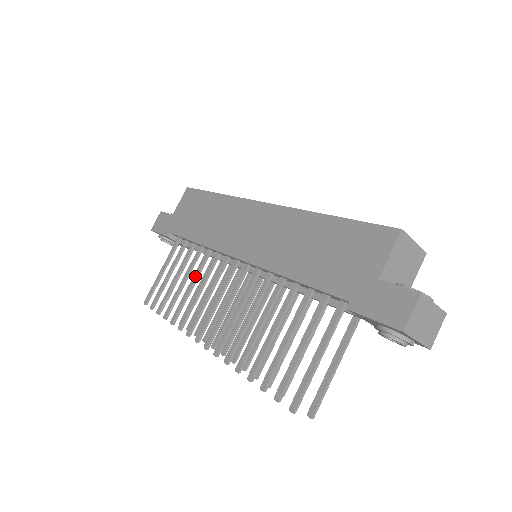
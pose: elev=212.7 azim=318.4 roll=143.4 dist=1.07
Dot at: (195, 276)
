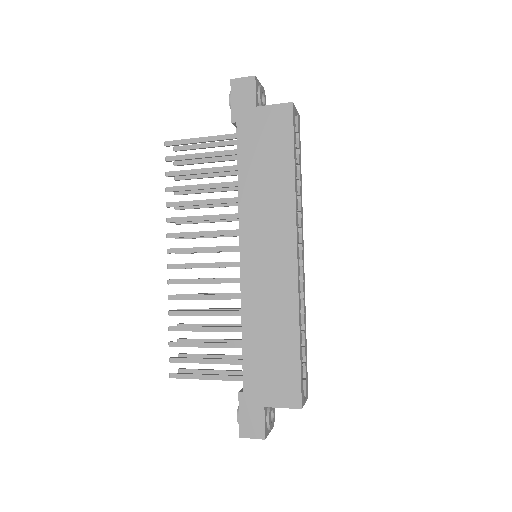
Dot at: (212, 202)
